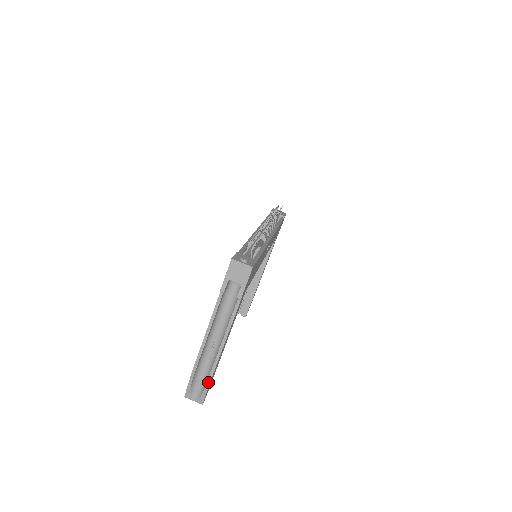
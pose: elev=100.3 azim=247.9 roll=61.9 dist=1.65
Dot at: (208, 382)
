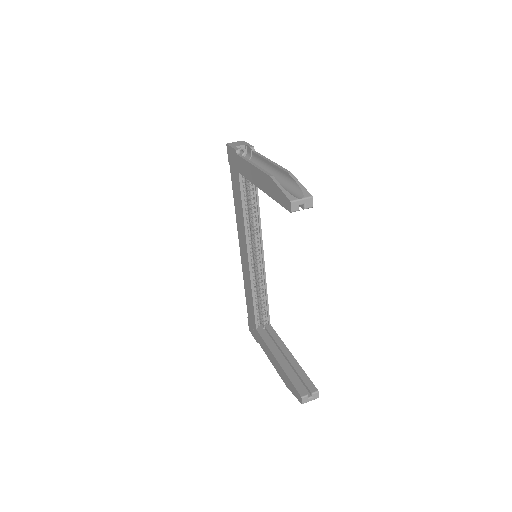
Dot at: (292, 176)
